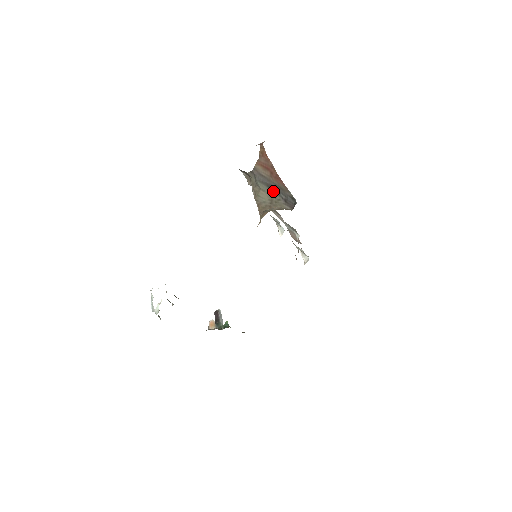
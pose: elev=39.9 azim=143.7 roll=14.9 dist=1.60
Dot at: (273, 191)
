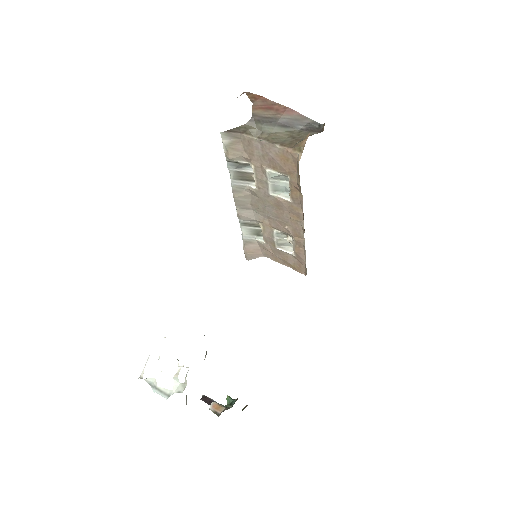
Dot at: (287, 127)
